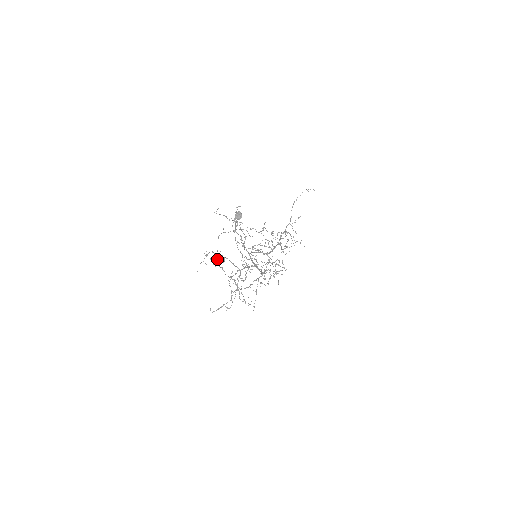
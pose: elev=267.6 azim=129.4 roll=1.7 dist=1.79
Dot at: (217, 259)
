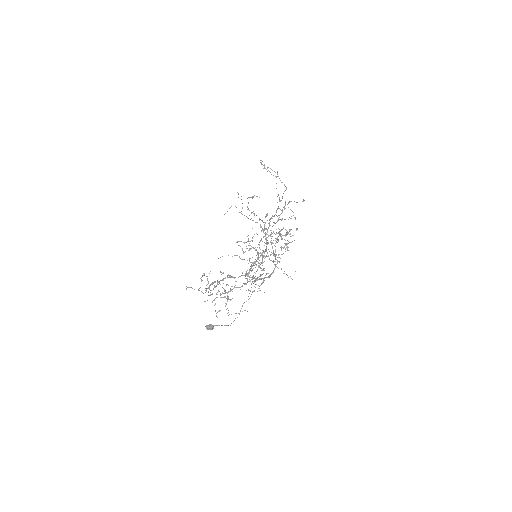
Dot at: (226, 304)
